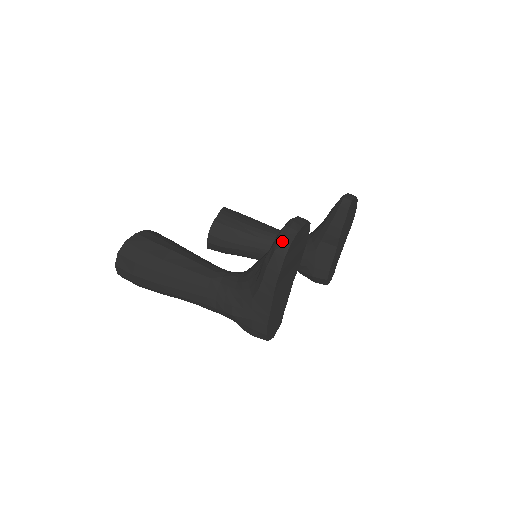
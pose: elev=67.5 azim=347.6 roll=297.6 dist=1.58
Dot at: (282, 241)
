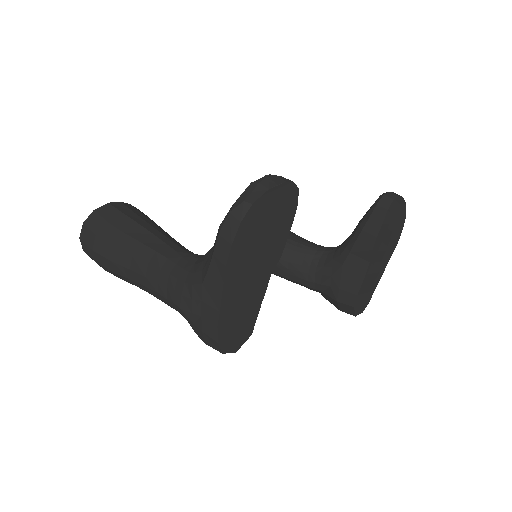
Dot at: (243, 199)
